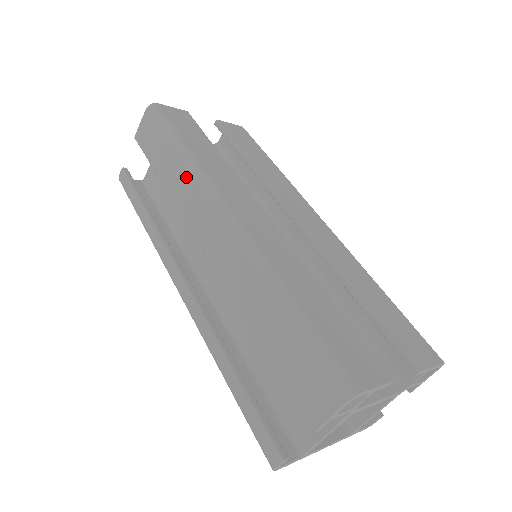
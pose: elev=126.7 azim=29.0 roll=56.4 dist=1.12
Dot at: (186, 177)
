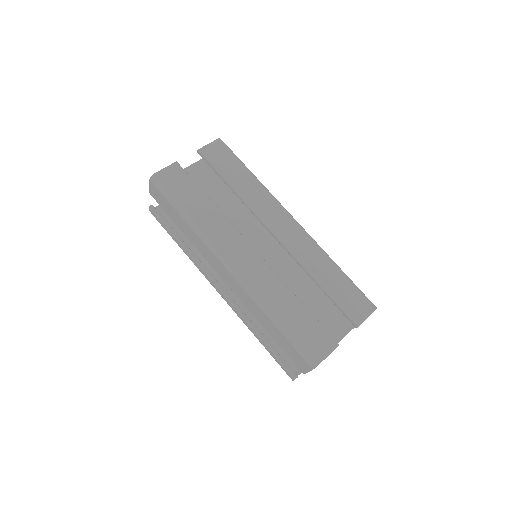
Dot at: (196, 237)
